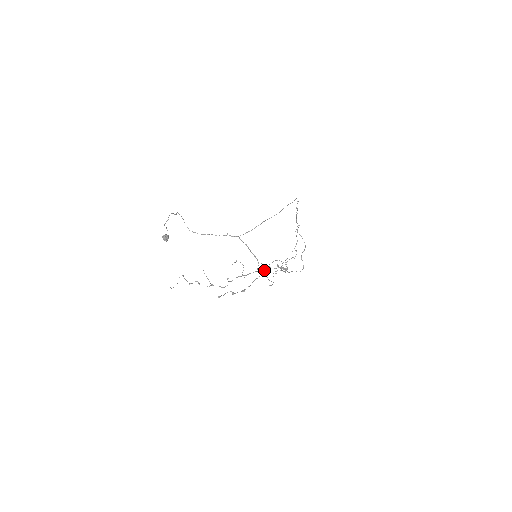
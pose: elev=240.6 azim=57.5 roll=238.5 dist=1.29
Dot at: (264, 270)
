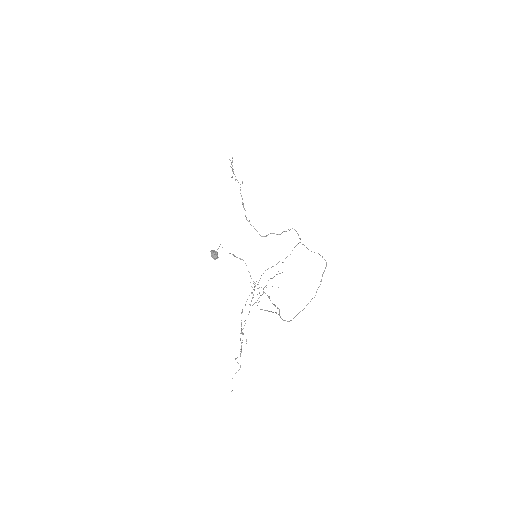
Dot at: occluded
